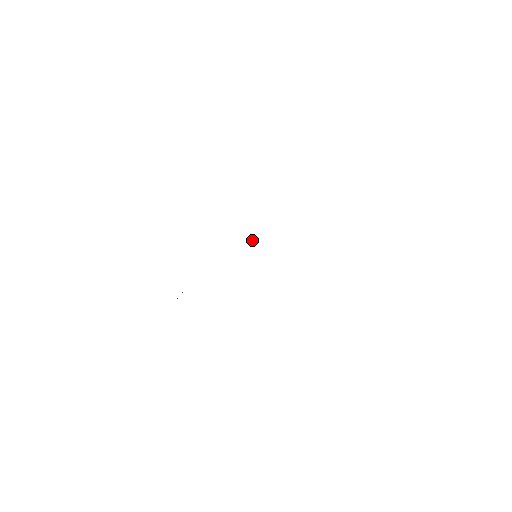
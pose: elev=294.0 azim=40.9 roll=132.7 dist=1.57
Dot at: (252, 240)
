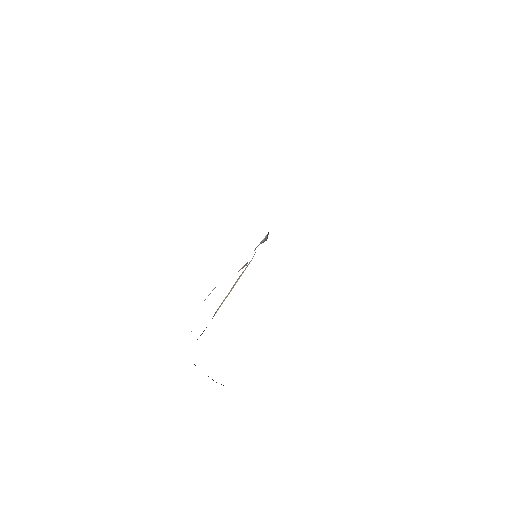
Dot at: (264, 240)
